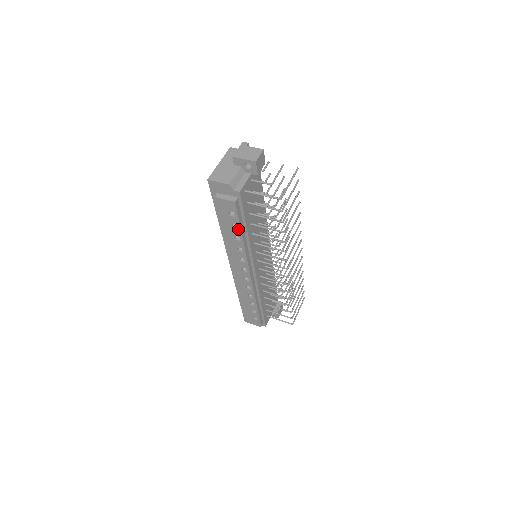
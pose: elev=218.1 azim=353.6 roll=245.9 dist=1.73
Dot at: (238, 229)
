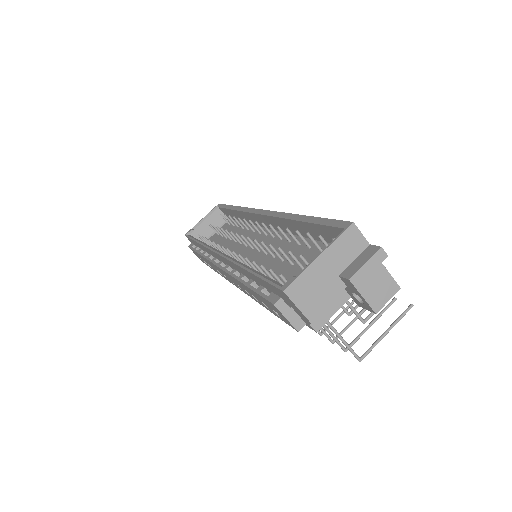
Dot at: (268, 308)
